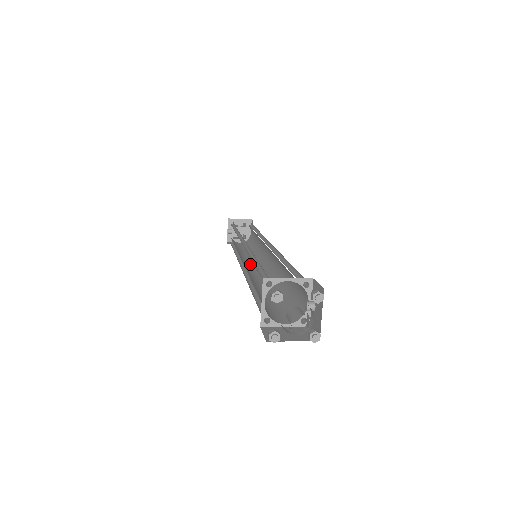
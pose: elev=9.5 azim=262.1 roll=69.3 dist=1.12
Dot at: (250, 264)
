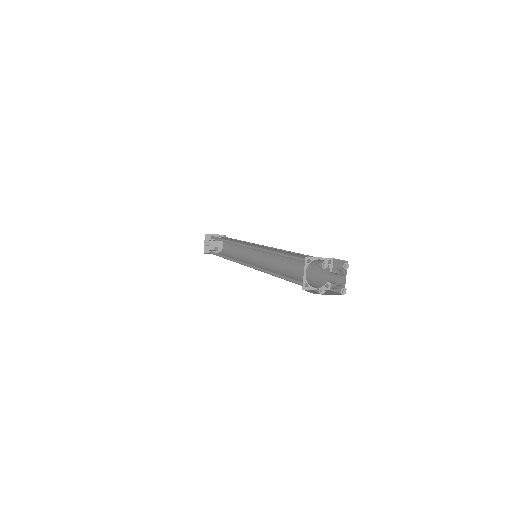
Dot at: occluded
